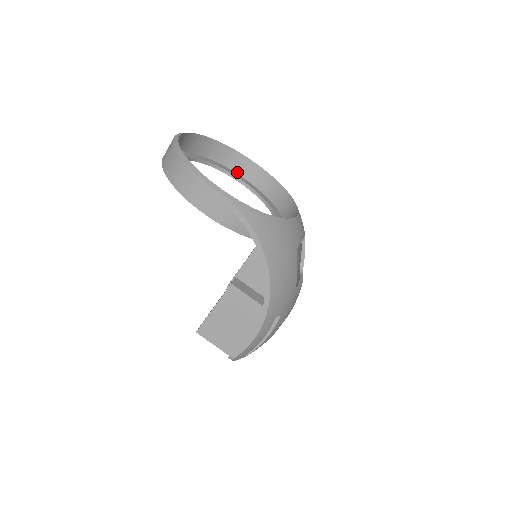
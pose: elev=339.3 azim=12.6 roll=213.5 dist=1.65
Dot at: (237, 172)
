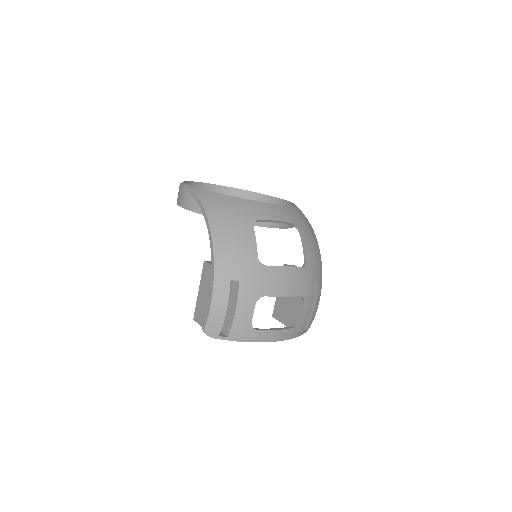
Dot at: occluded
